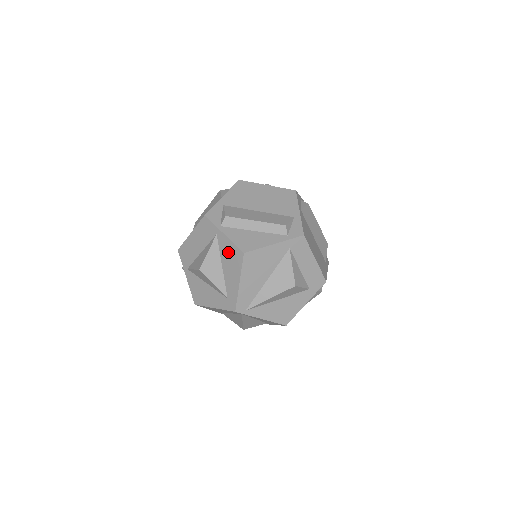
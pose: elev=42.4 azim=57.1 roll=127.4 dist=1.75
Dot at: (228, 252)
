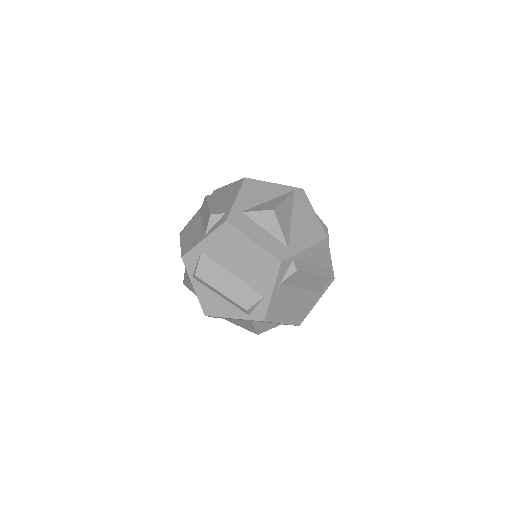
Dot at: occluded
